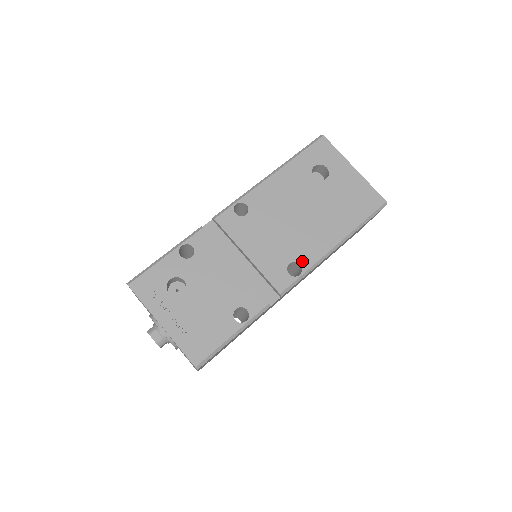
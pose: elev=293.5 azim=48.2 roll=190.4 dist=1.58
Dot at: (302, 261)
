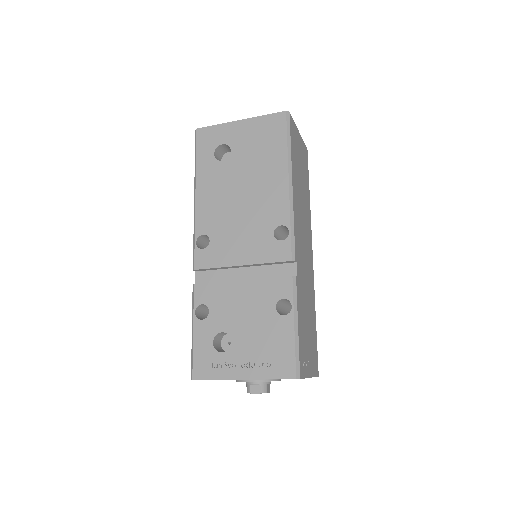
Dot at: (279, 221)
